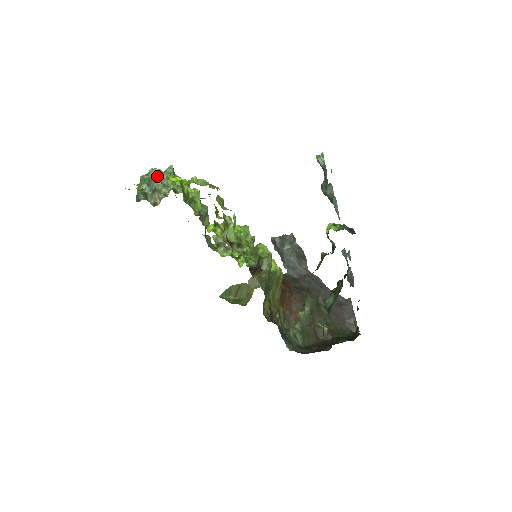
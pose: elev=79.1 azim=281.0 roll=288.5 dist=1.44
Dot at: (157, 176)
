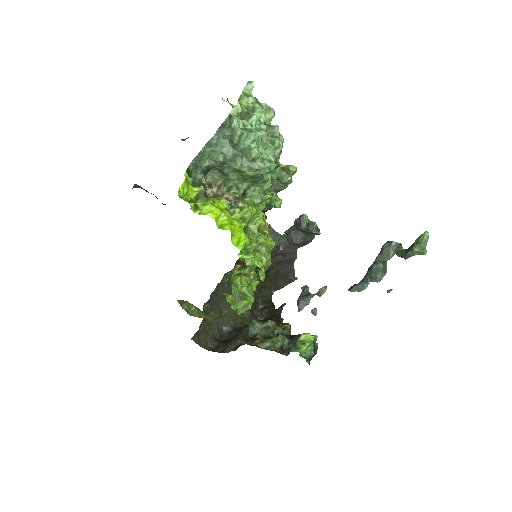
Dot at: (224, 221)
